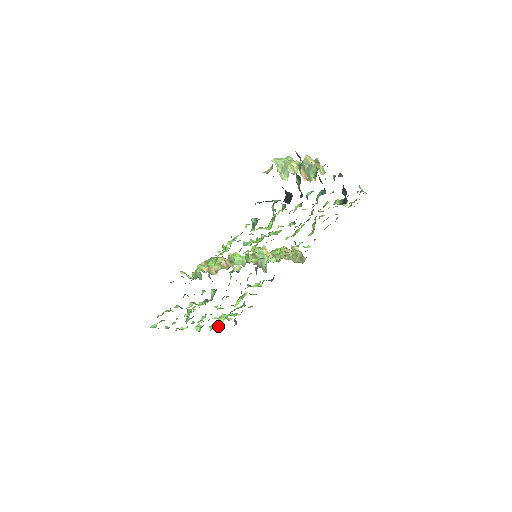
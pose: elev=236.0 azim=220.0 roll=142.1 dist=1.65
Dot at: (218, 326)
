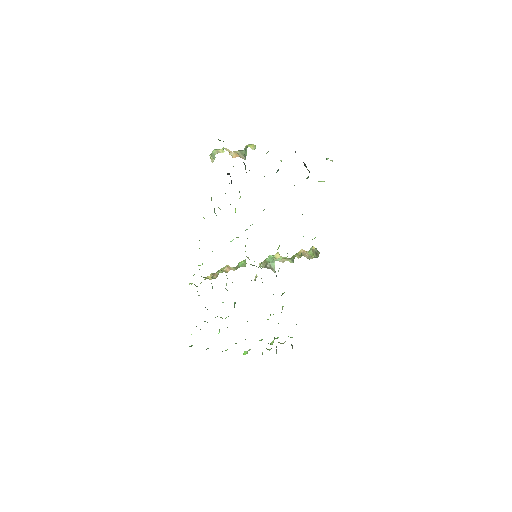
Dot at: (269, 350)
